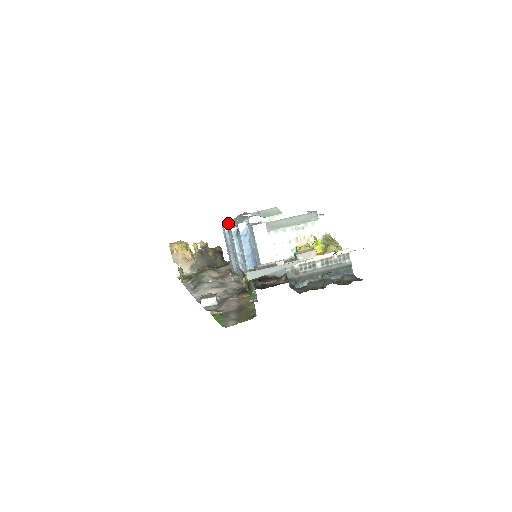
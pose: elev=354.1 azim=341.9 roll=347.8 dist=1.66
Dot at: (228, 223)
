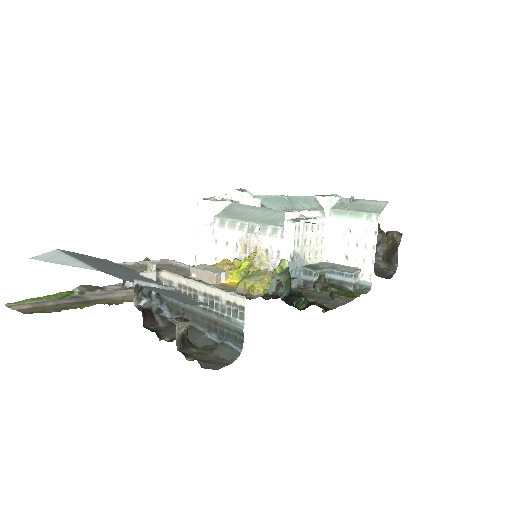
Dot at: occluded
